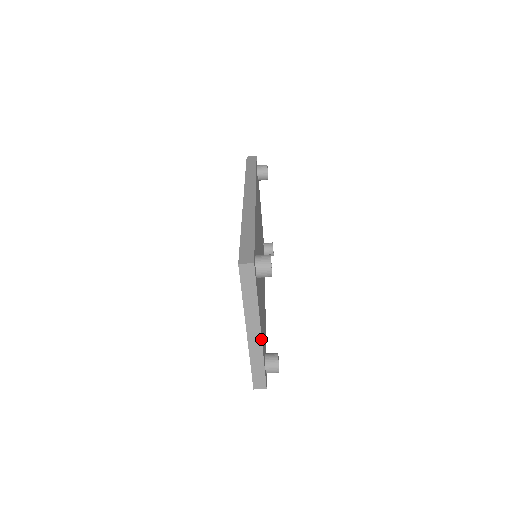
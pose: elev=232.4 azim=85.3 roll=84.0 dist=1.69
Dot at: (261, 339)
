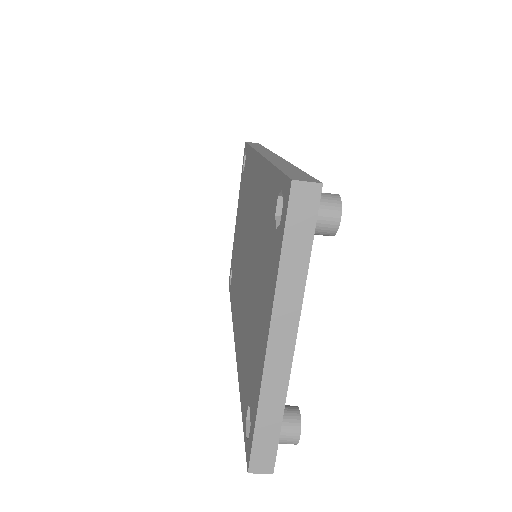
Dot at: (291, 360)
